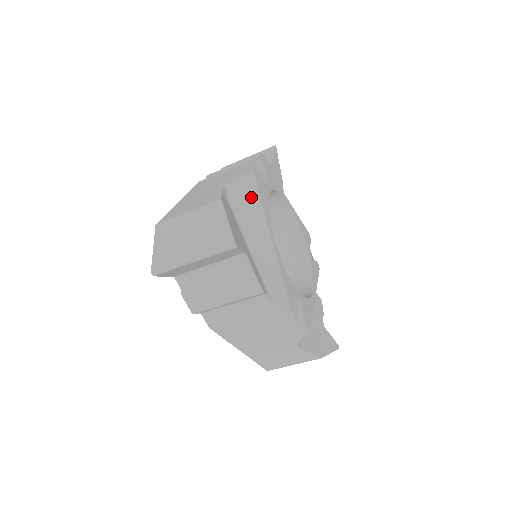
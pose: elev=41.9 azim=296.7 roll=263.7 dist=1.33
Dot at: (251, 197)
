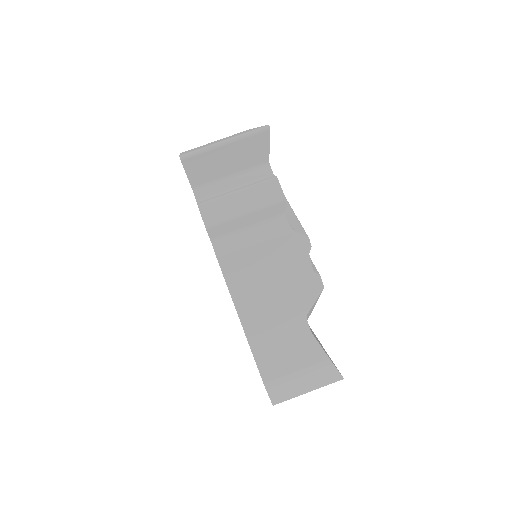
Dot at: occluded
